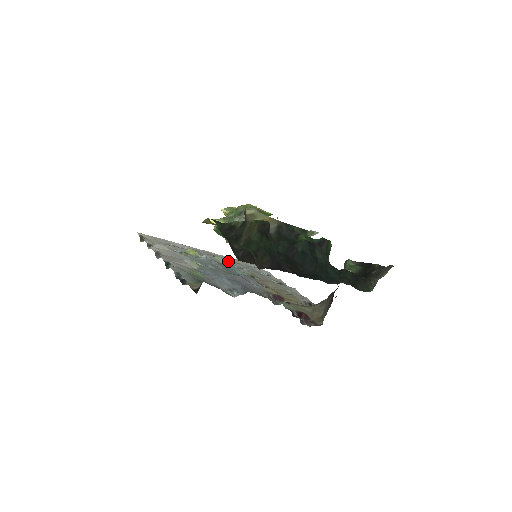
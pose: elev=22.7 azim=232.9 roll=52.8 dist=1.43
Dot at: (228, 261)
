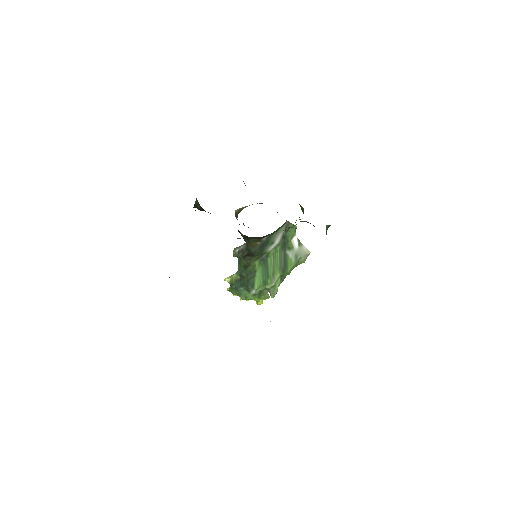
Dot at: occluded
